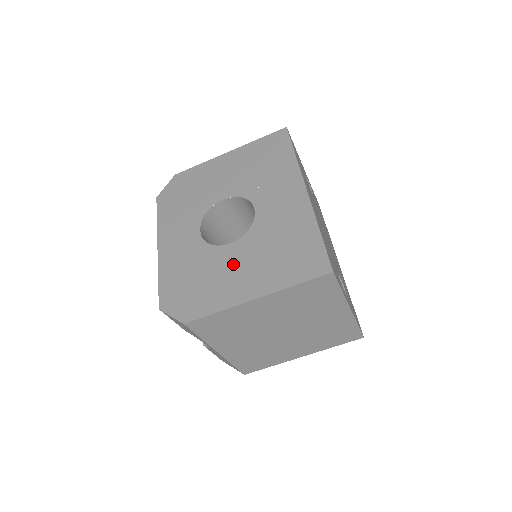
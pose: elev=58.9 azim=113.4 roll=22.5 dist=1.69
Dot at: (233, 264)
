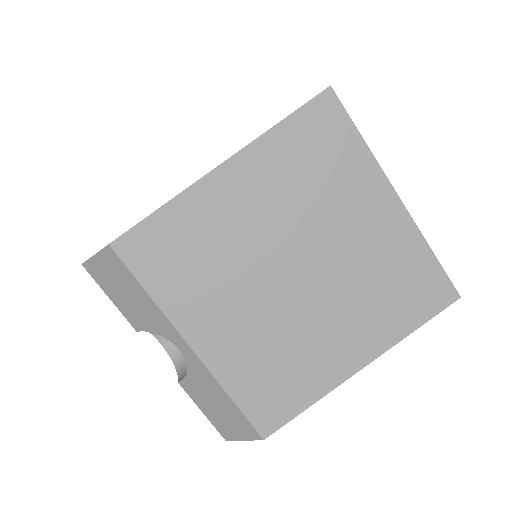
Dot at: occluded
